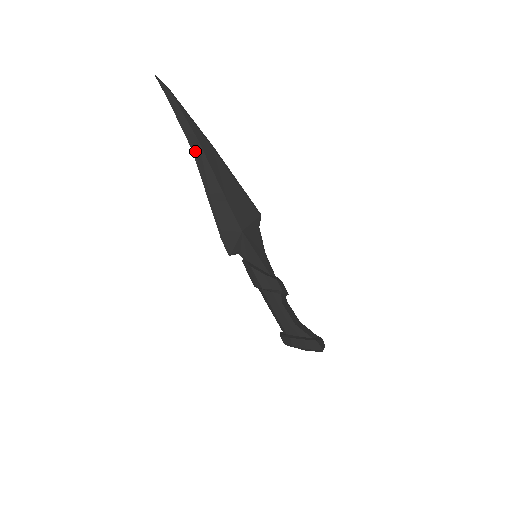
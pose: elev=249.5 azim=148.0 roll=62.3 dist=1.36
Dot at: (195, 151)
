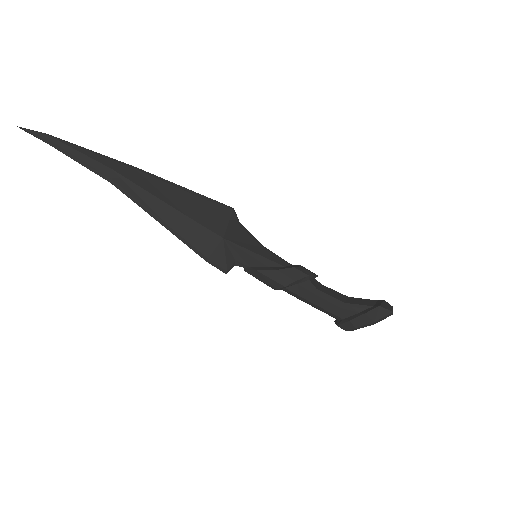
Dot at: (116, 183)
